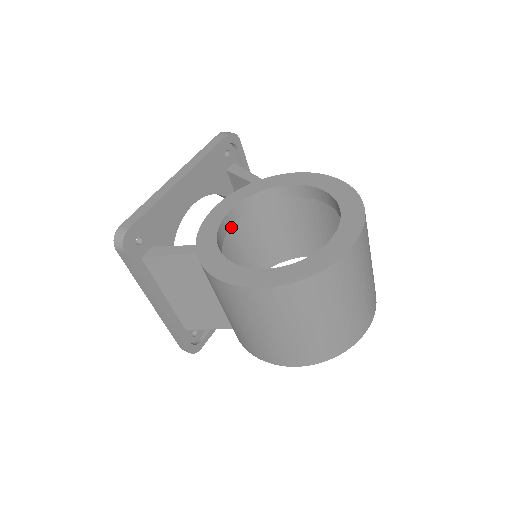
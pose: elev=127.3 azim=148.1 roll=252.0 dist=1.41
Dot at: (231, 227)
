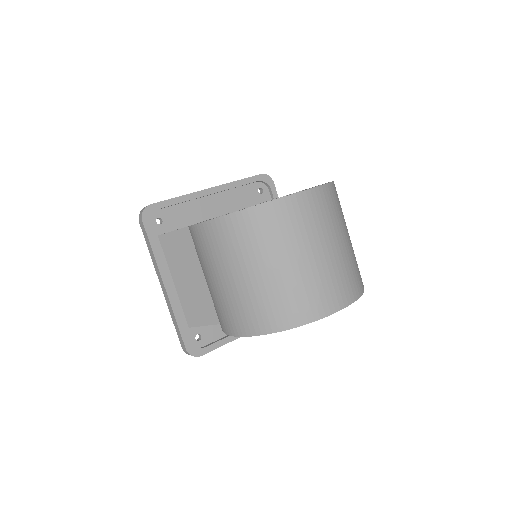
Dot at: occluded
